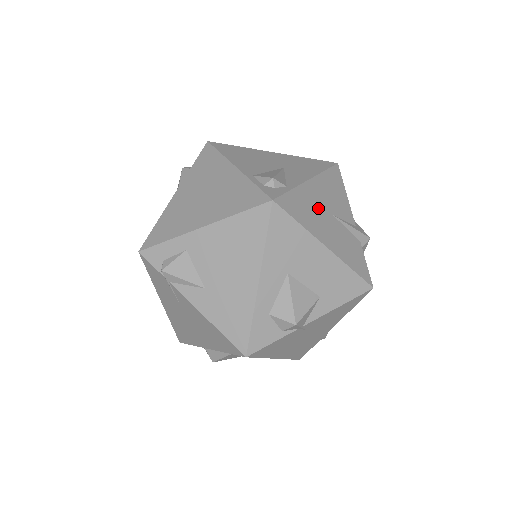
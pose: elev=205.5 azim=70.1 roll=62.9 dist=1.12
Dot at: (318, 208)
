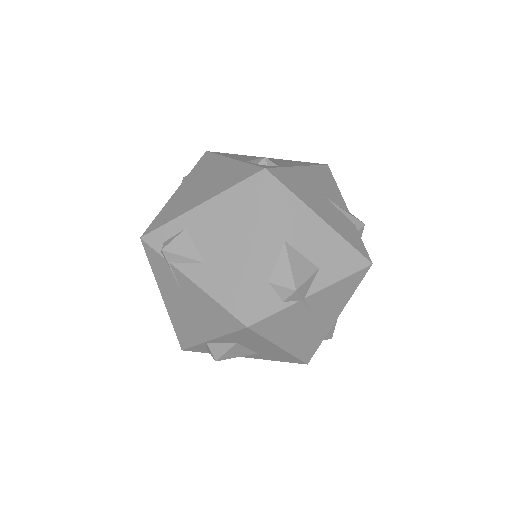
Dot at: (310, 188)
